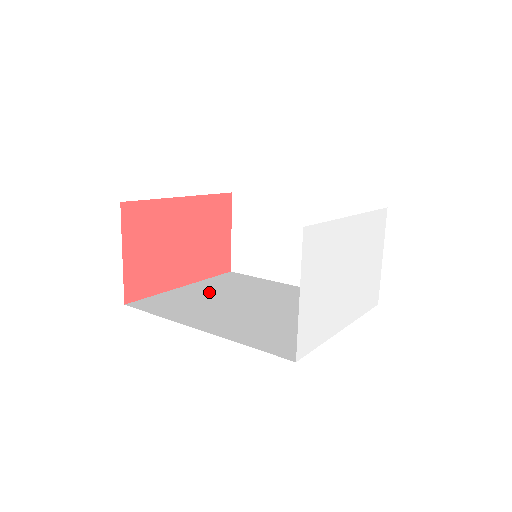
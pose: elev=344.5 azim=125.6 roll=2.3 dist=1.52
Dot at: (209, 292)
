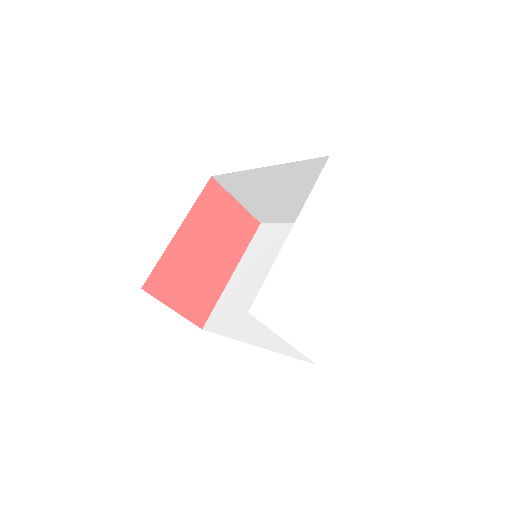
Dot at: (250, 276)
